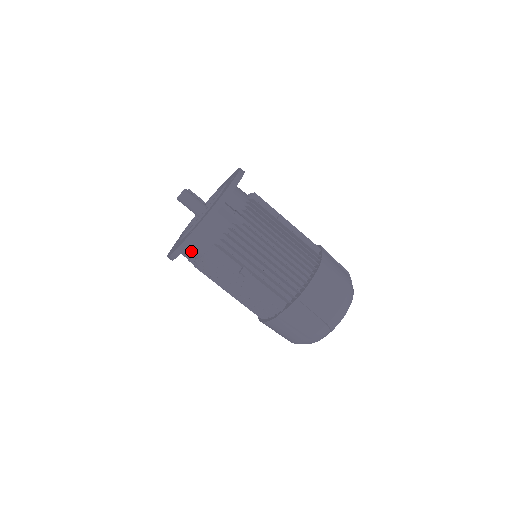
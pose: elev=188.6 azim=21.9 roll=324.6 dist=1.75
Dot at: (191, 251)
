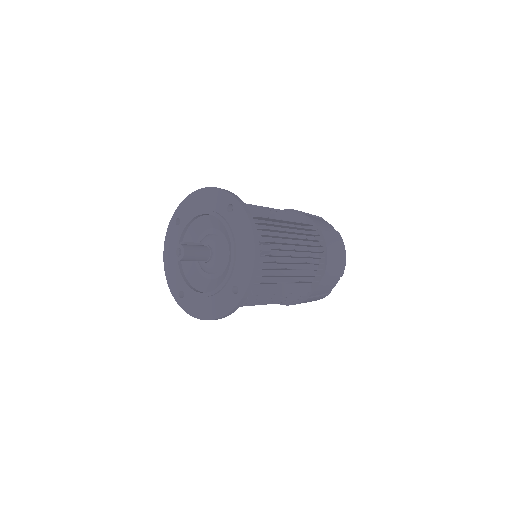
Dot at: occluded
